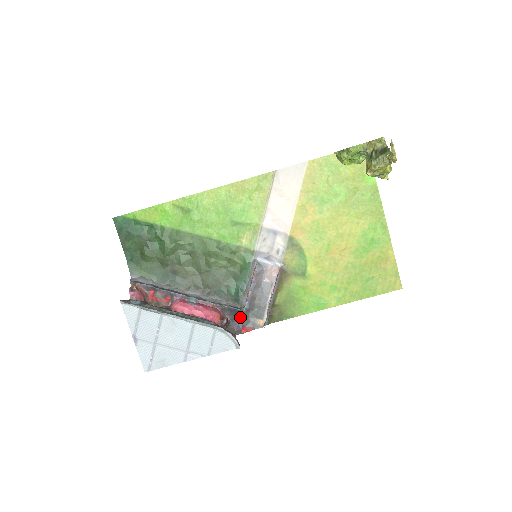
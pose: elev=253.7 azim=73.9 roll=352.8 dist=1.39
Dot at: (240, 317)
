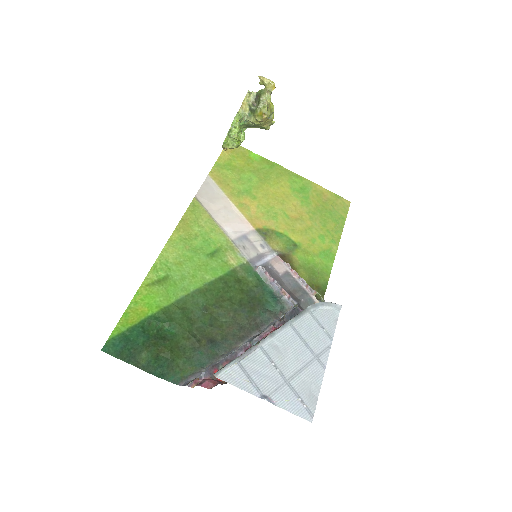
Dot at: occluded
